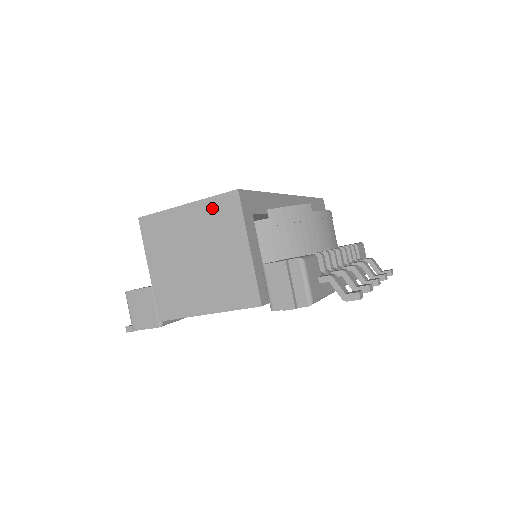
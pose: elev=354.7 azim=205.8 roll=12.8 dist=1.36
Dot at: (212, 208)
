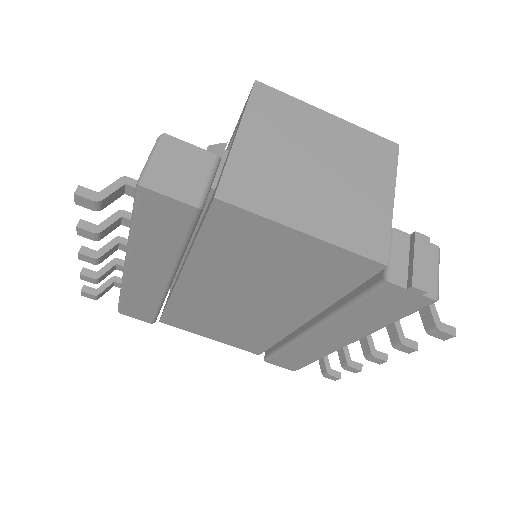
Dot at: (363, 139)
